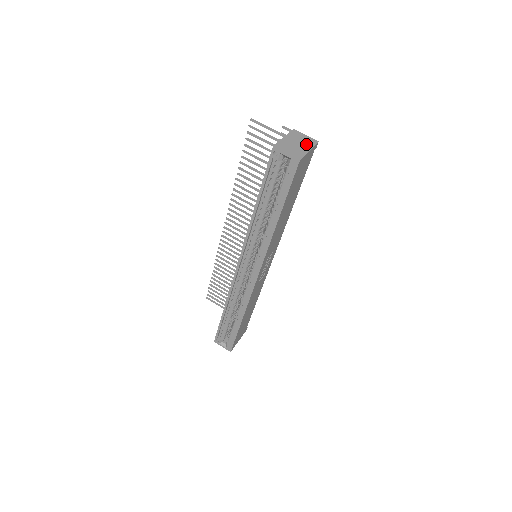
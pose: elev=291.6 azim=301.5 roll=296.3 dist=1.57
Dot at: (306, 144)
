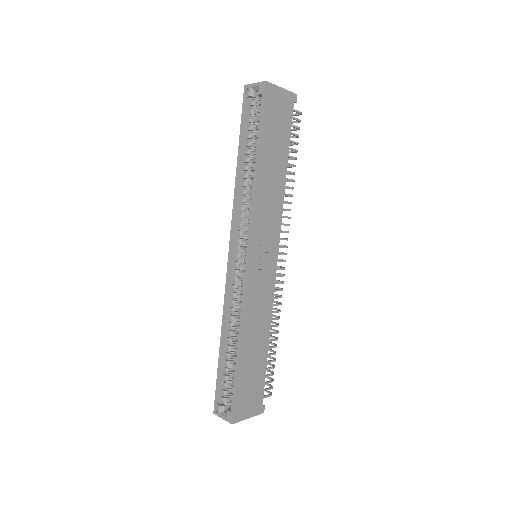
Dot at: occluded
